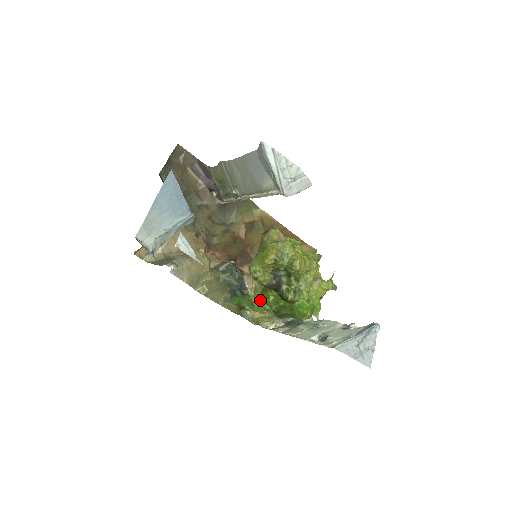
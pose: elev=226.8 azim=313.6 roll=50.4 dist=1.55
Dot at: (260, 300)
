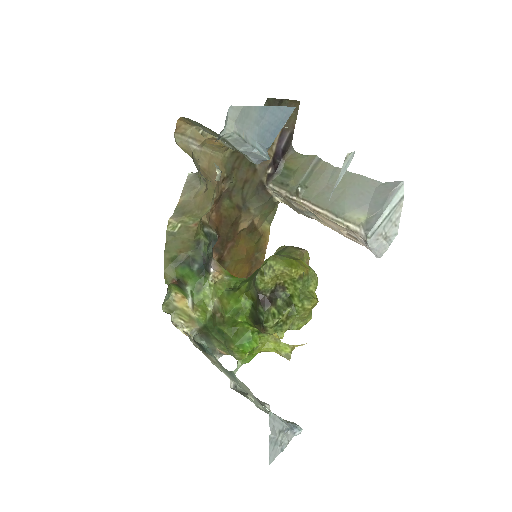
Dot at: (212, 295)
